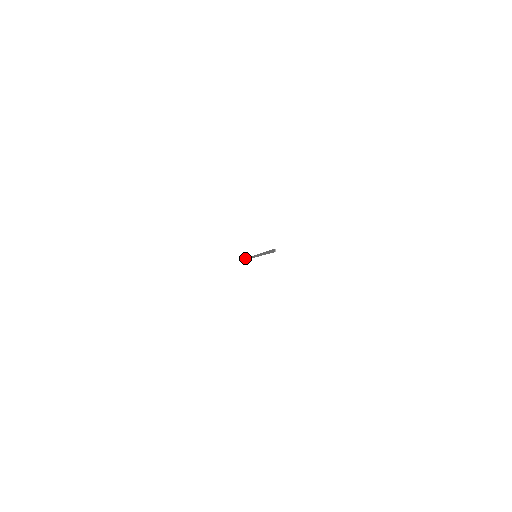
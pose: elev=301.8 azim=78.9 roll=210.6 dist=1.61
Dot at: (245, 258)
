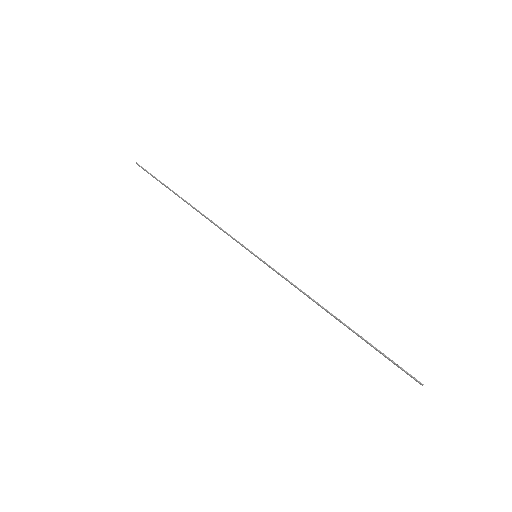
Dot at: (137, 164)
